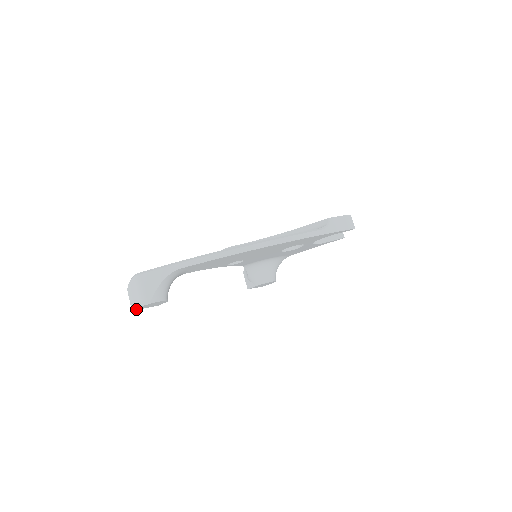
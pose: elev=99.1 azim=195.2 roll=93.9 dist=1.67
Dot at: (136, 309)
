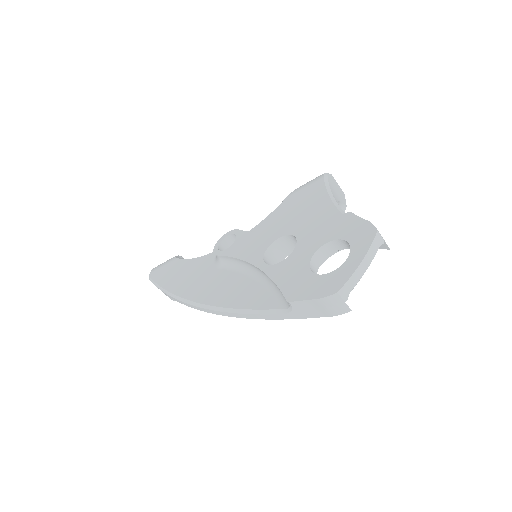
Dot at: occluded
